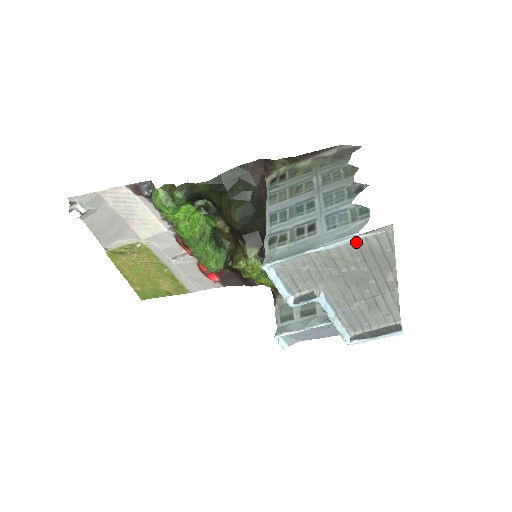
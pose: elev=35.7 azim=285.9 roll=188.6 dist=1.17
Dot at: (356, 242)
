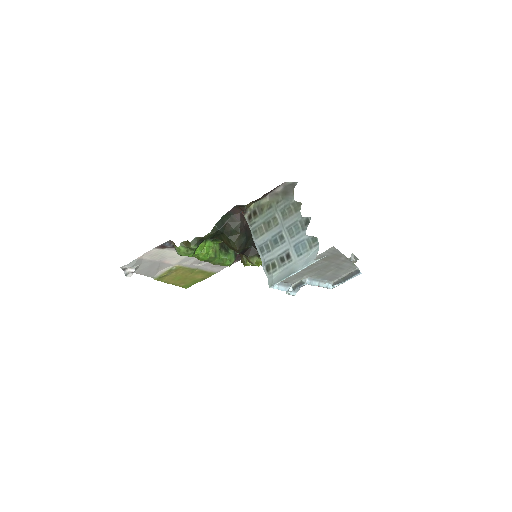
Dot at: (316, 258)
